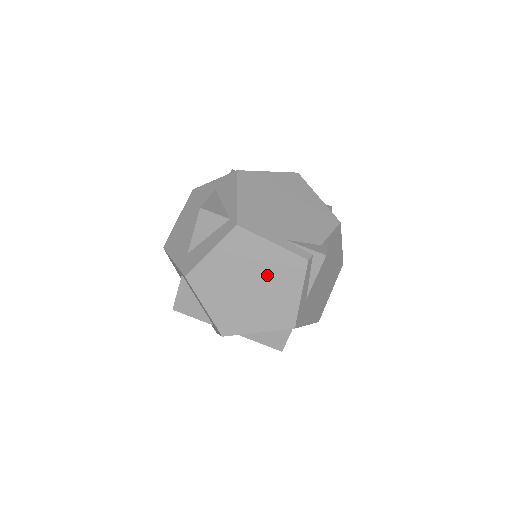
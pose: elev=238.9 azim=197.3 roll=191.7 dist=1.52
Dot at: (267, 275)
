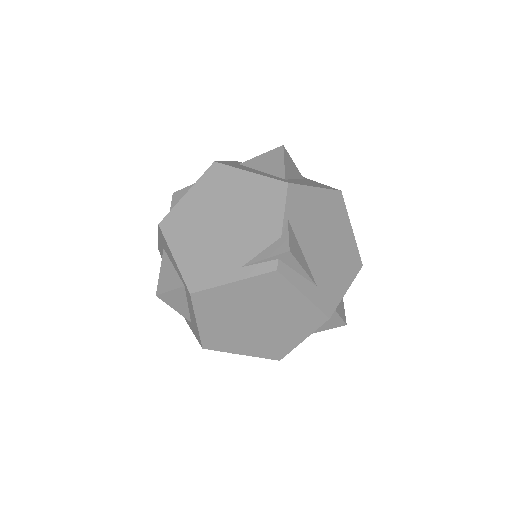
Dot at: (258, 304)
